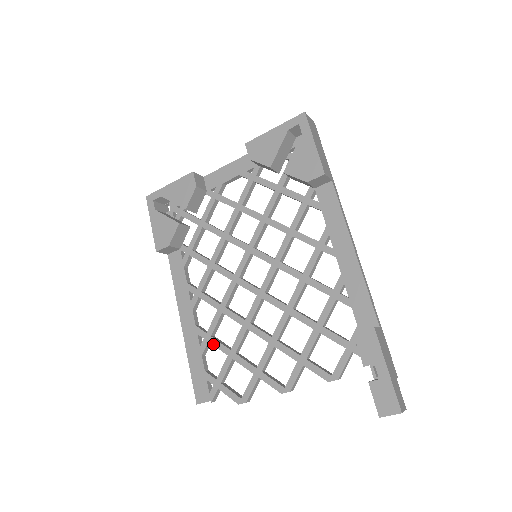
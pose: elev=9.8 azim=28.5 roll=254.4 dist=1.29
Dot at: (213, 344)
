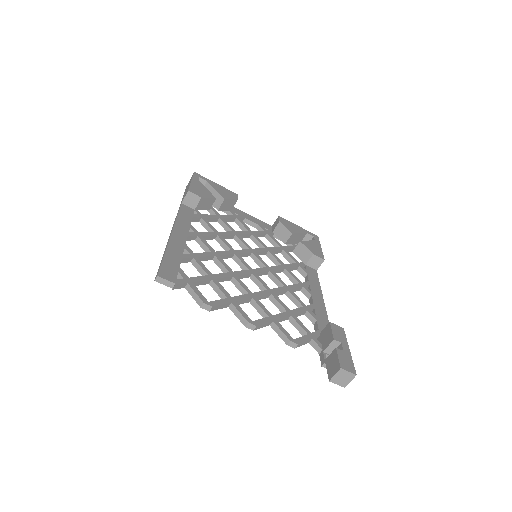
Dot at: (197, 261)
